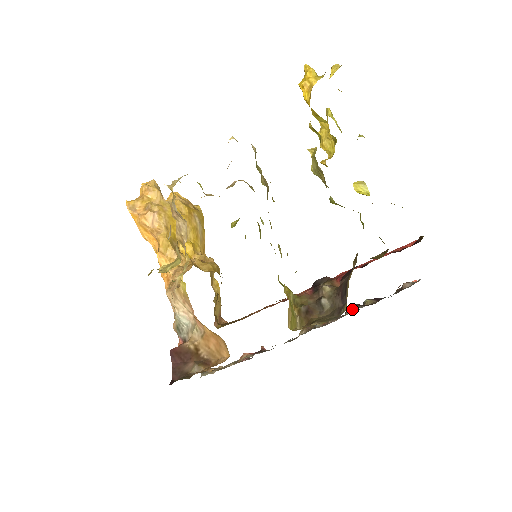
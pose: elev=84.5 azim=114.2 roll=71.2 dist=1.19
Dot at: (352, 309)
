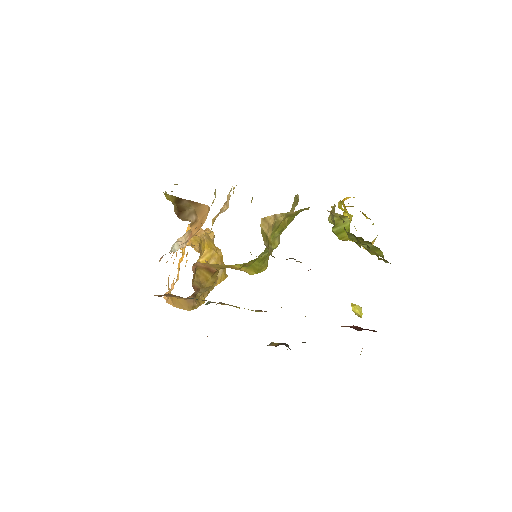
Dot at: occluded
